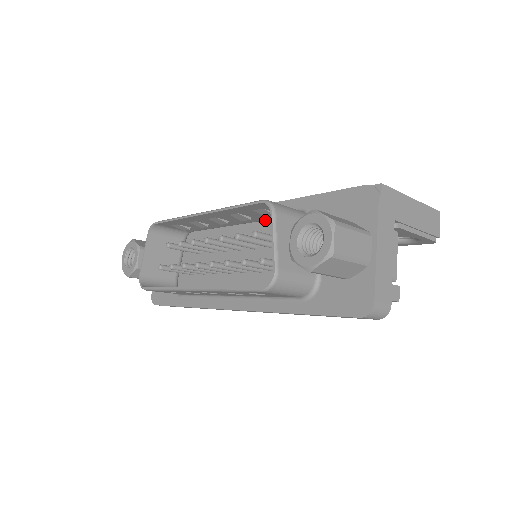
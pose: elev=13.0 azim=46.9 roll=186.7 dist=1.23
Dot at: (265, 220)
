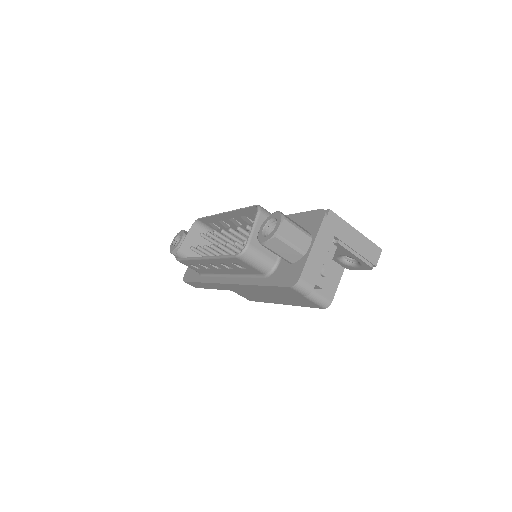
Dot at: occluded
